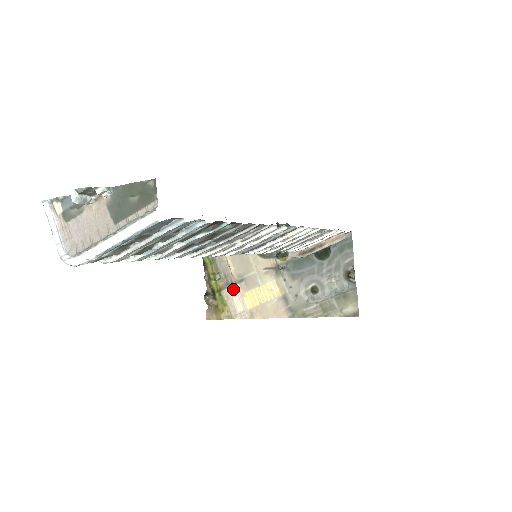
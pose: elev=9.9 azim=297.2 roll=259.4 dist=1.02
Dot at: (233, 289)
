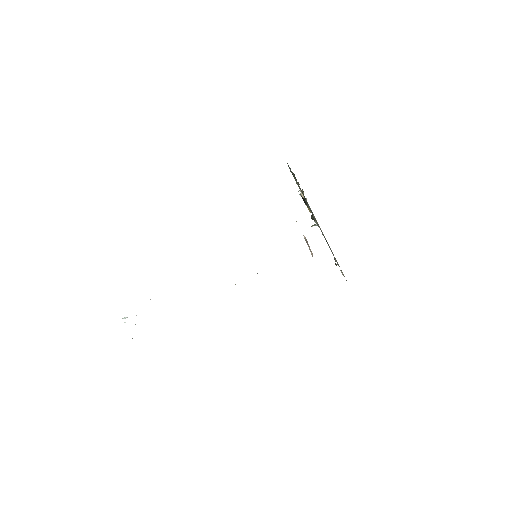
Dot at: occluded
